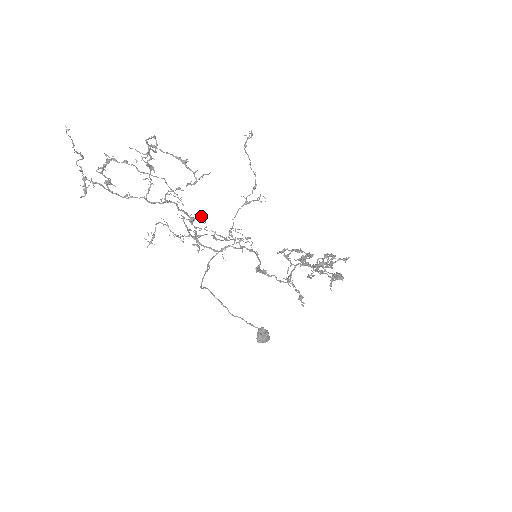
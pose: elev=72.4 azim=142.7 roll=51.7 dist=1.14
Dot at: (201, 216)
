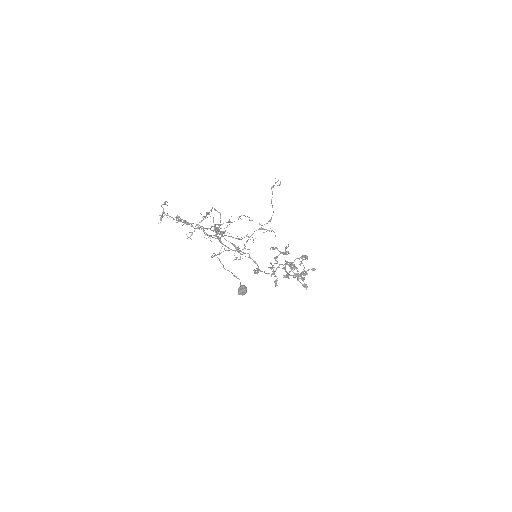
Dot at: (229, 233)
